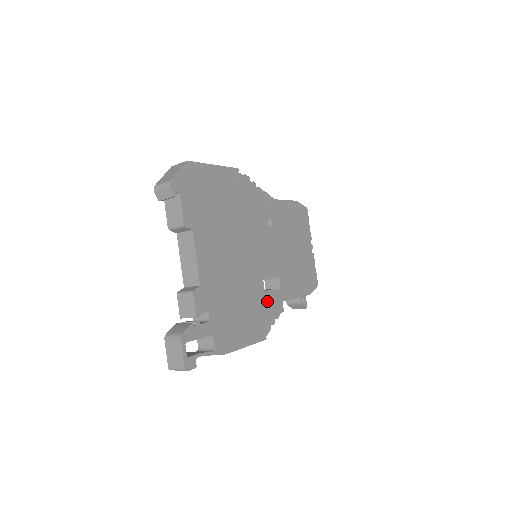
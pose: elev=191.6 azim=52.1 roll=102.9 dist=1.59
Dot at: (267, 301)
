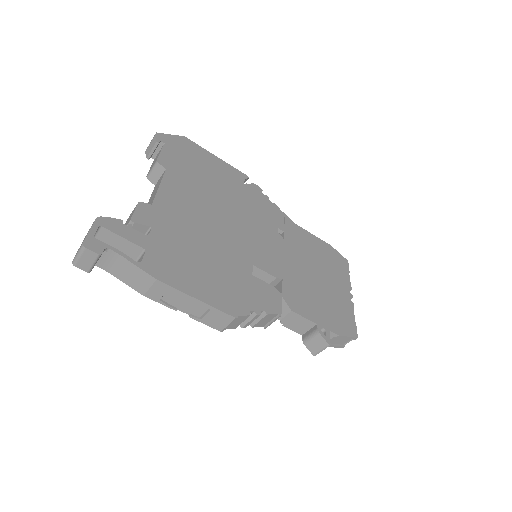
Dot at: (253, 286)
